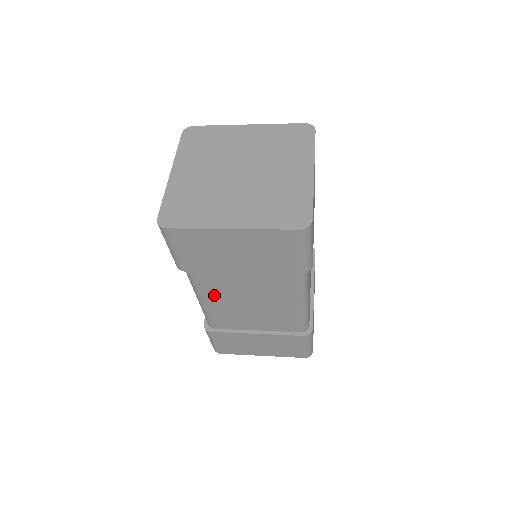
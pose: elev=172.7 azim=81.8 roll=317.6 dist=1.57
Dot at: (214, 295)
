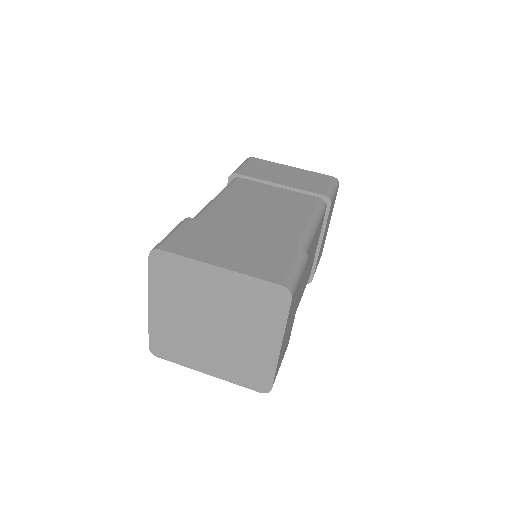
Dot at: occluded
